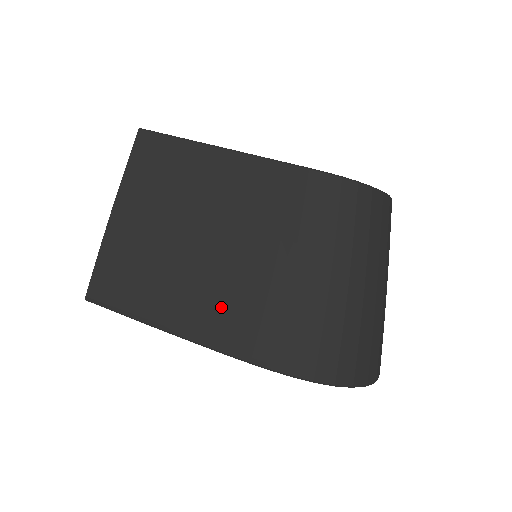
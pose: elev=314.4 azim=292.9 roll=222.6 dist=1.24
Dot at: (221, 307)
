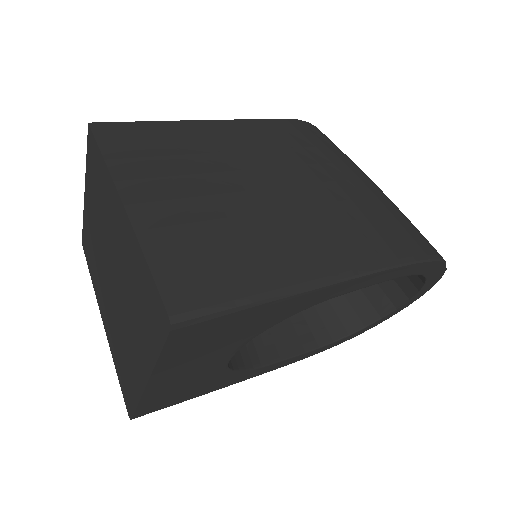
Dot at: (334, 232)
